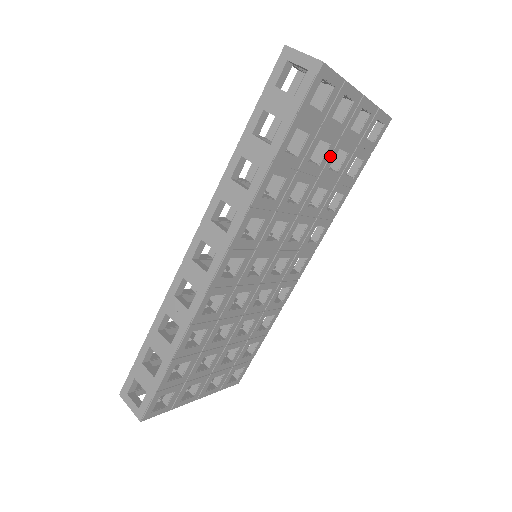
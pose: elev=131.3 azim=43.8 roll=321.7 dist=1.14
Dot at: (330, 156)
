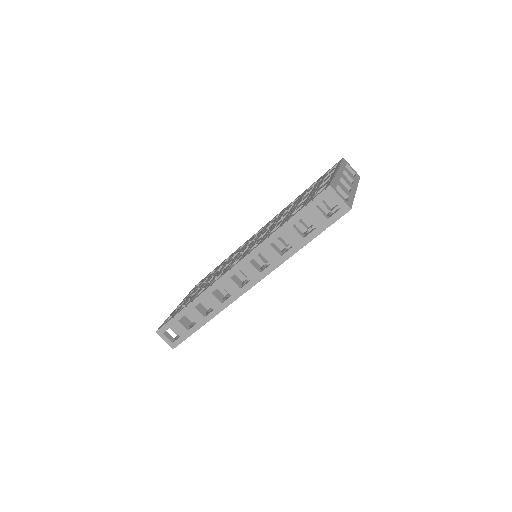
Dot at: occluded
